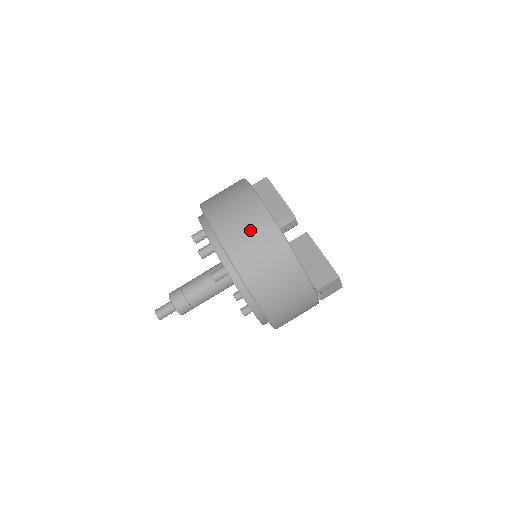
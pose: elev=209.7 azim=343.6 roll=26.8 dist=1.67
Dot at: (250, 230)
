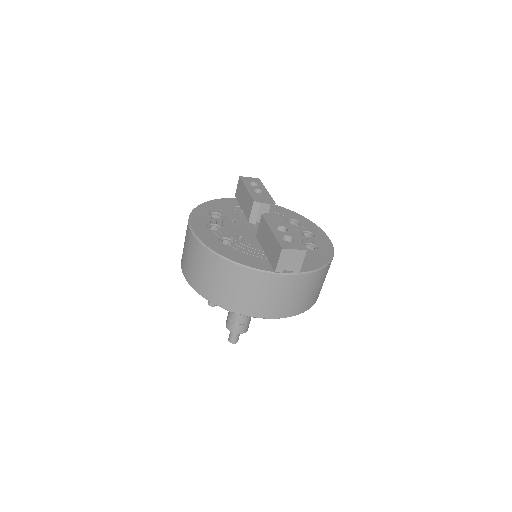
Dot at: (192, 258)
